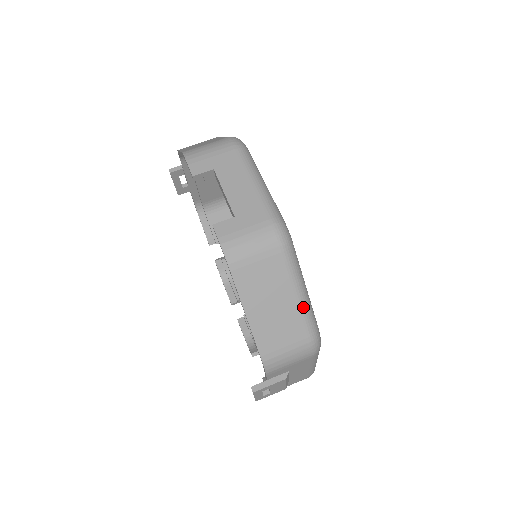
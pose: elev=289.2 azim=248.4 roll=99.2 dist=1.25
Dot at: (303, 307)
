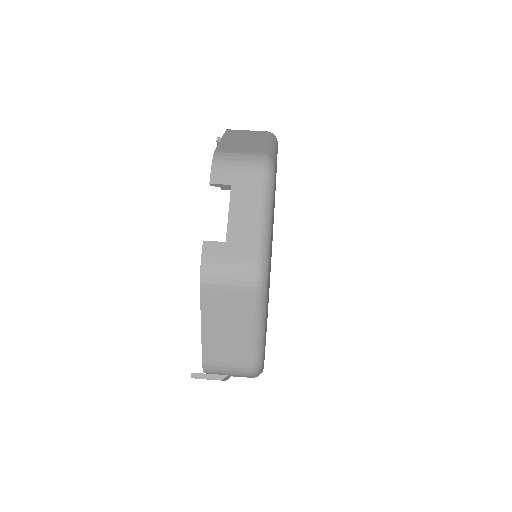
Dot at: (254, 340)
